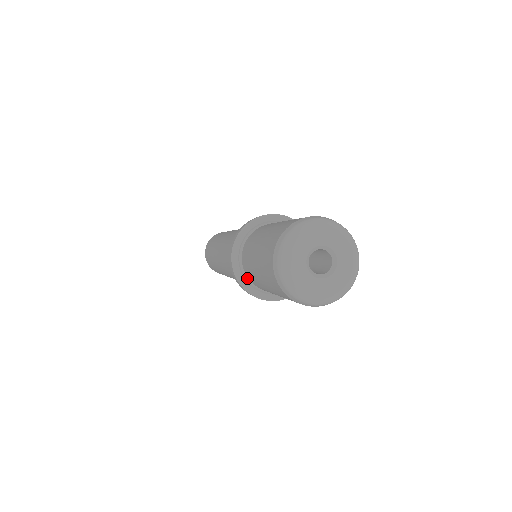
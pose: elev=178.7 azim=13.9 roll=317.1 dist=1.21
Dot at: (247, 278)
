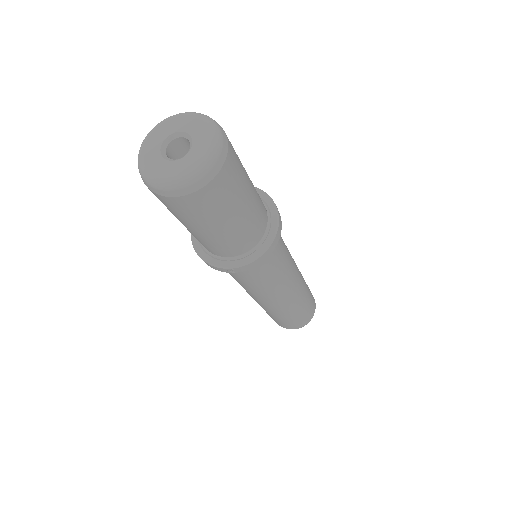
Dot at: (224, 259)
